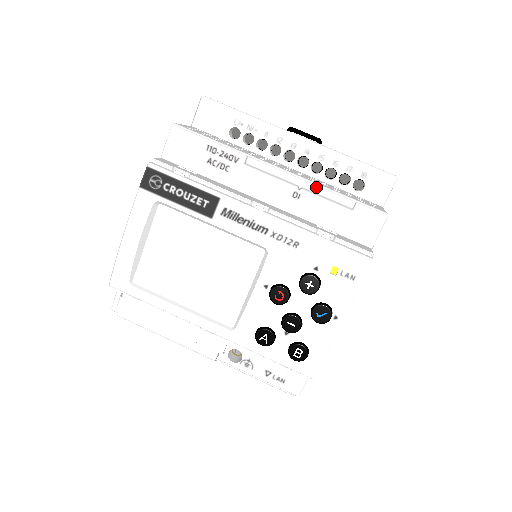
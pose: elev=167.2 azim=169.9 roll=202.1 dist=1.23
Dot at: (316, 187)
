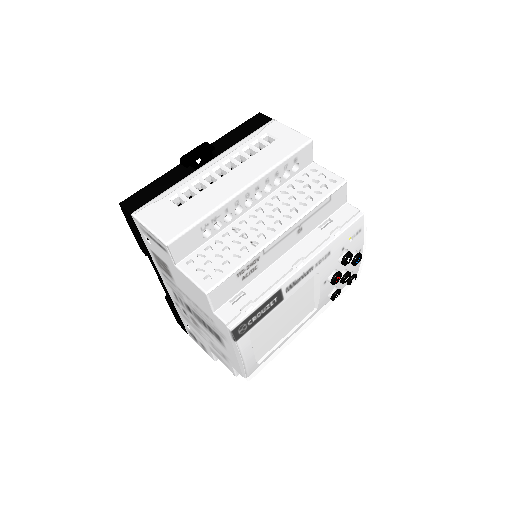
Dot at: (308, 215)
